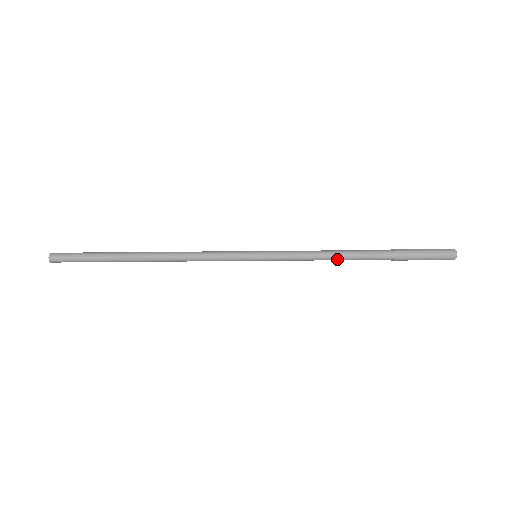
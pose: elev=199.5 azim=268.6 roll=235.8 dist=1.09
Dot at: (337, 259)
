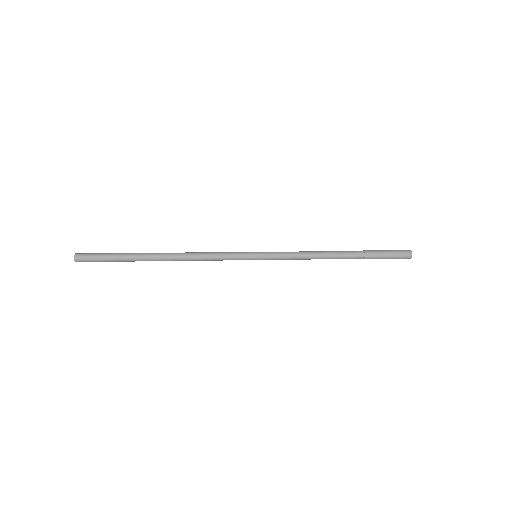
Dot at: (321, 258)
